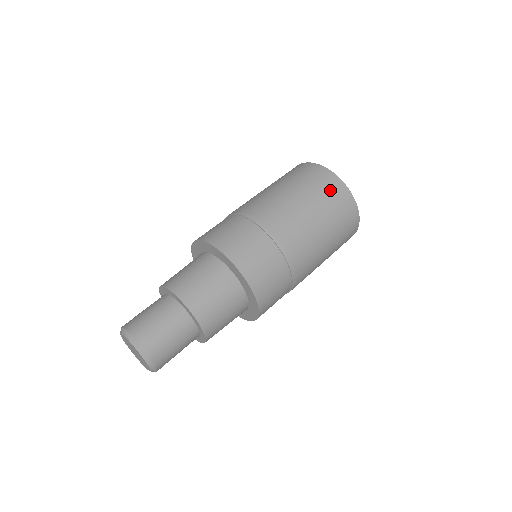
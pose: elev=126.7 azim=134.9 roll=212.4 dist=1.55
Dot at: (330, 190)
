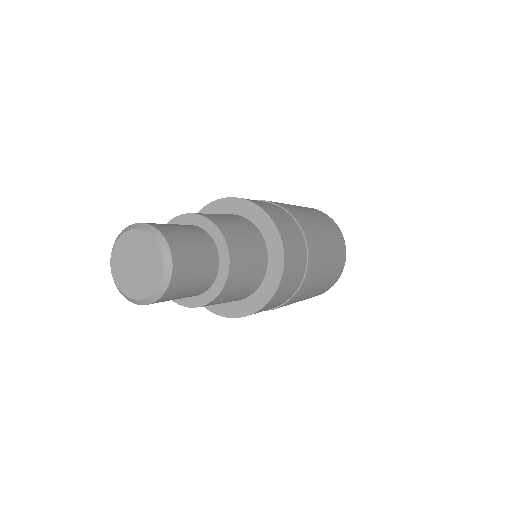
Dot at: occluded
